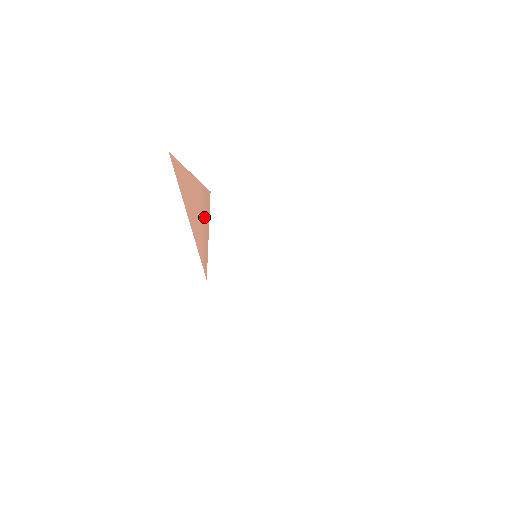
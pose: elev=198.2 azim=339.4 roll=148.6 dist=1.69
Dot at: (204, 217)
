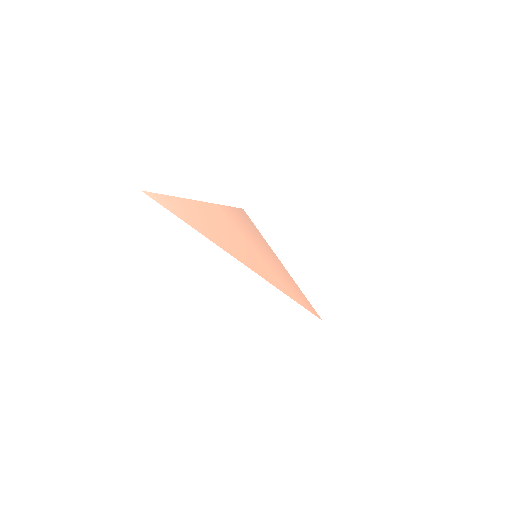
Dot at: (254, 242)
